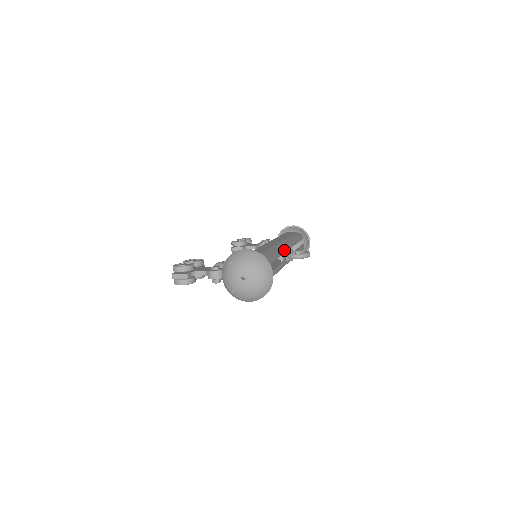
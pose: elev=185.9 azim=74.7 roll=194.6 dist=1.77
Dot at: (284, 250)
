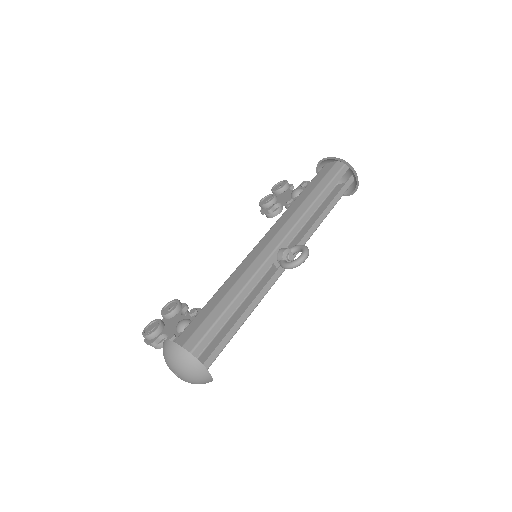
Dot at: (272, 258)
